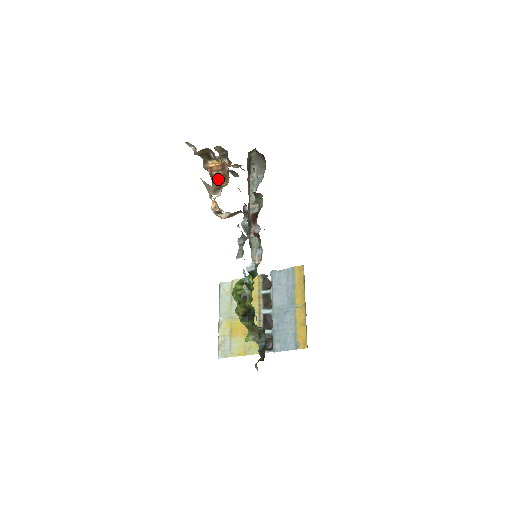
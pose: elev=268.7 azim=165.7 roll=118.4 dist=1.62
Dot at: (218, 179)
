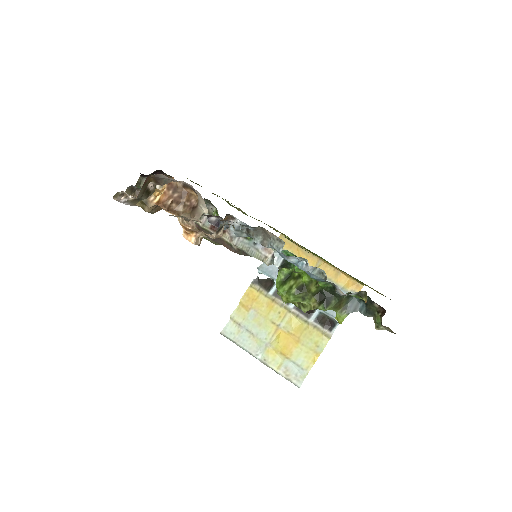
Dot at: (179, 204)
